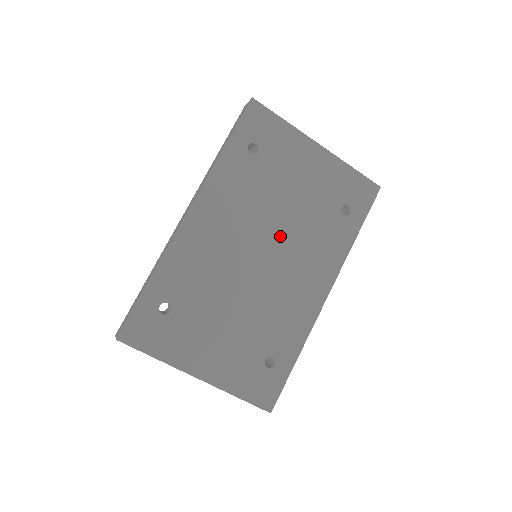
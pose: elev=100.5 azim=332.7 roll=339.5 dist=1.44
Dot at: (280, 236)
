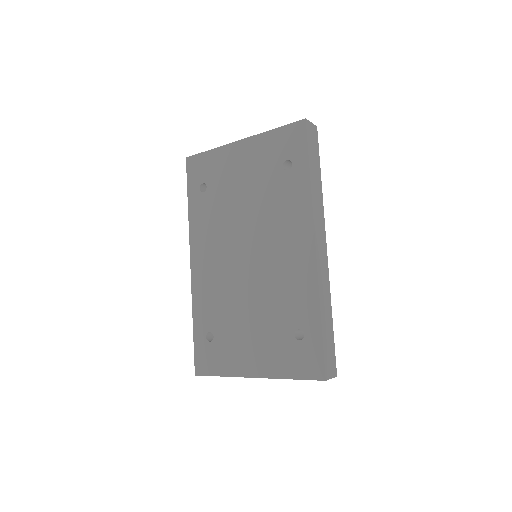
Dot at: (251, 230)
